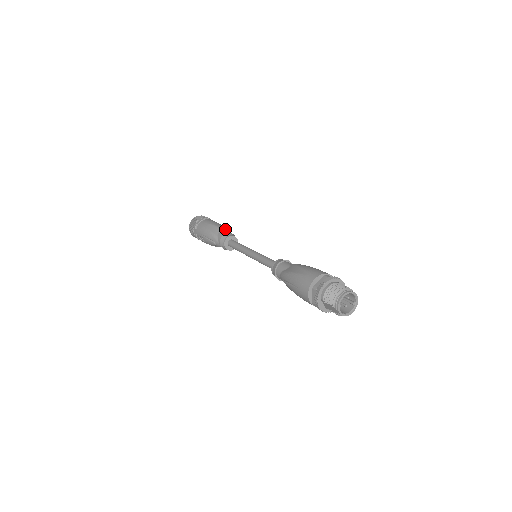
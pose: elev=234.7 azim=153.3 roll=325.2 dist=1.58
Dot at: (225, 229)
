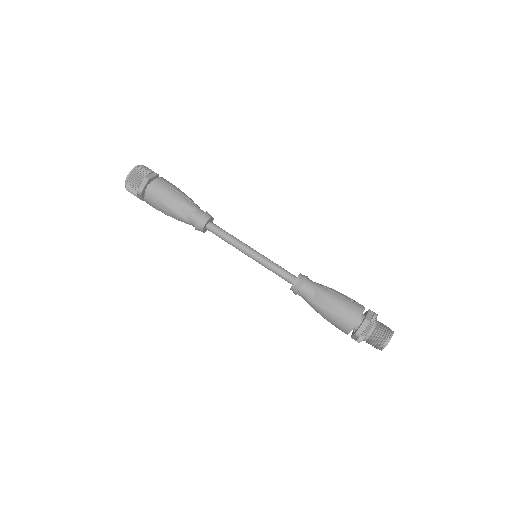
Dot at: (190, 203)
